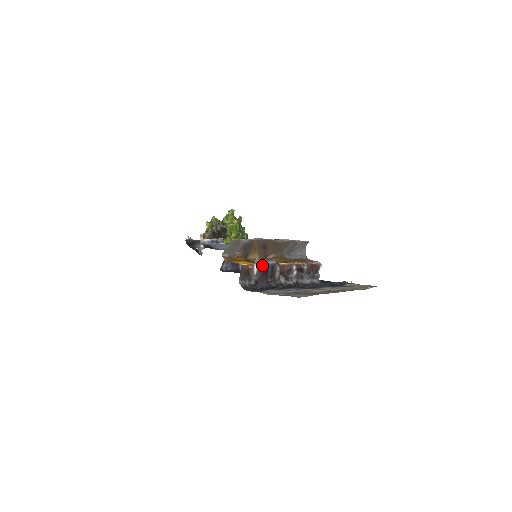
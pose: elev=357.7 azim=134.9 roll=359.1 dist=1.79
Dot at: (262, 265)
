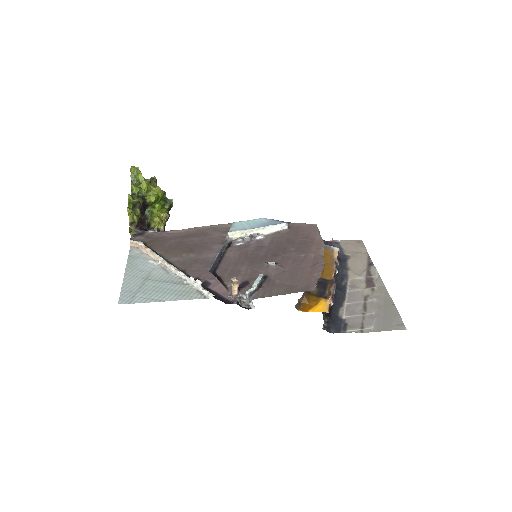
Dot at: occluded
